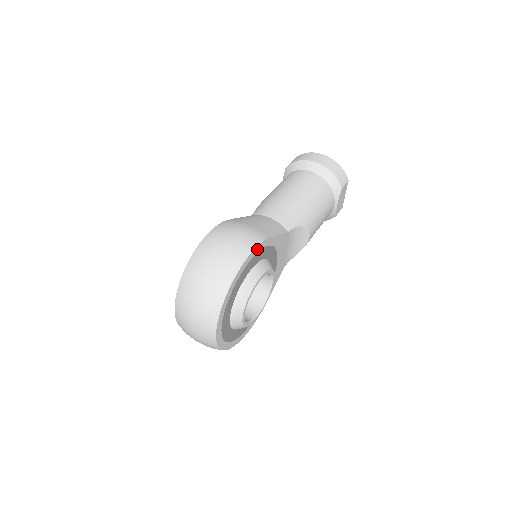
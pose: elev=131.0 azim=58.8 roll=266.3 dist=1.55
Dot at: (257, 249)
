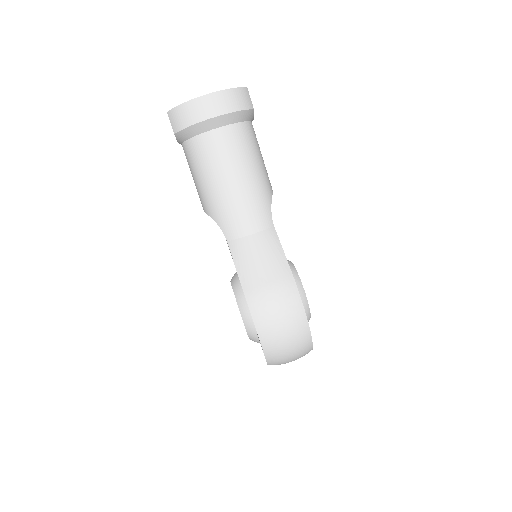
Dot at: (299, 297)
